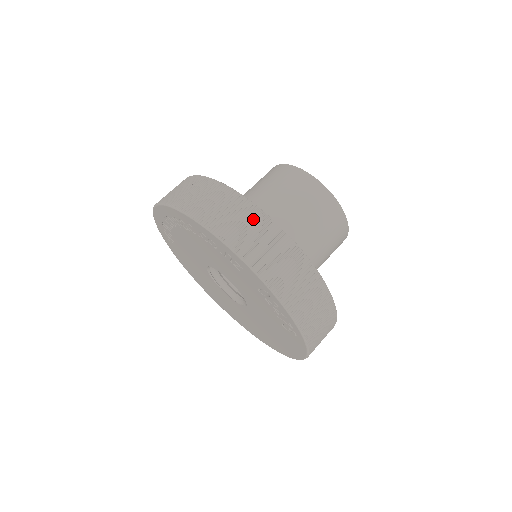
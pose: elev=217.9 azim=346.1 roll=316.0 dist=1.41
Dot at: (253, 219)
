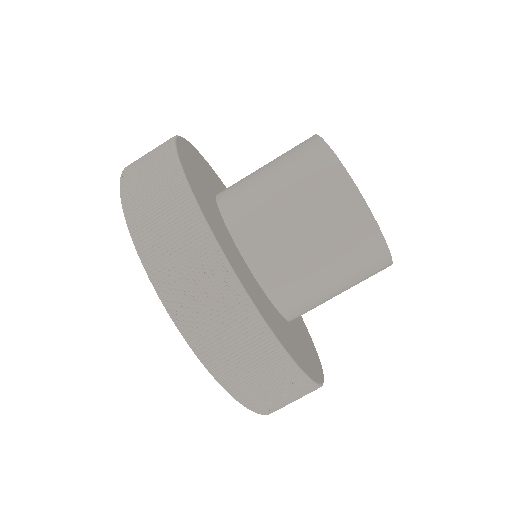
Dot at: (191, 240)
